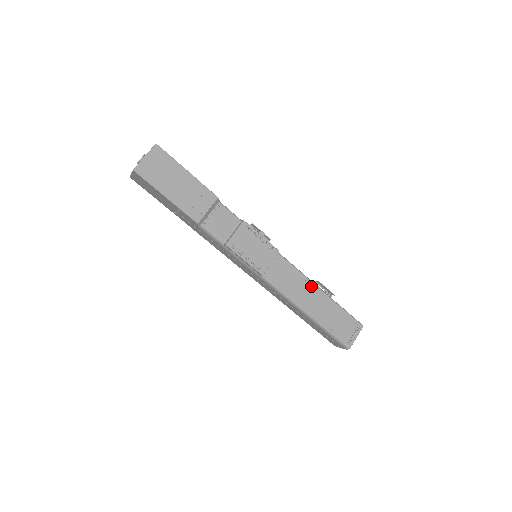
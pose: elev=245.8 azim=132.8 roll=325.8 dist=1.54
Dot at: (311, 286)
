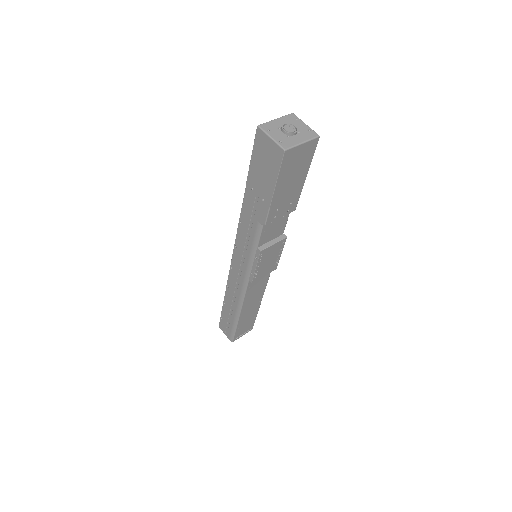
Dot at: (261, 296)
